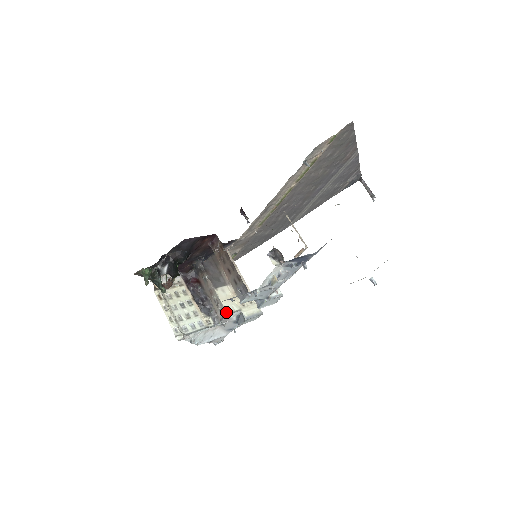
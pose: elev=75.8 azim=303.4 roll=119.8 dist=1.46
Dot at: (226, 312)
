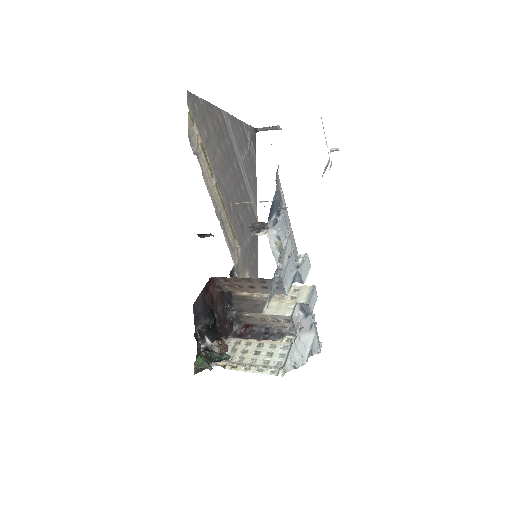
Dot at: (289, 316)
